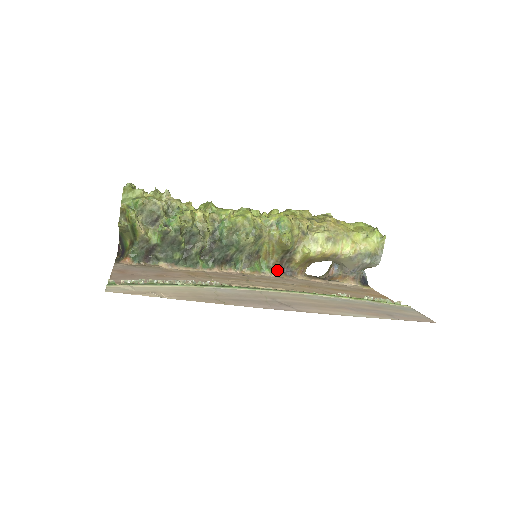
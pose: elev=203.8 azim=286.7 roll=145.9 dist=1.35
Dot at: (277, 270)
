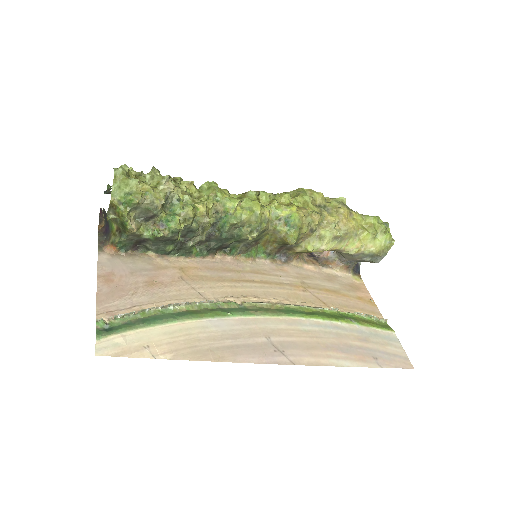
Dot at: (273, 255)
